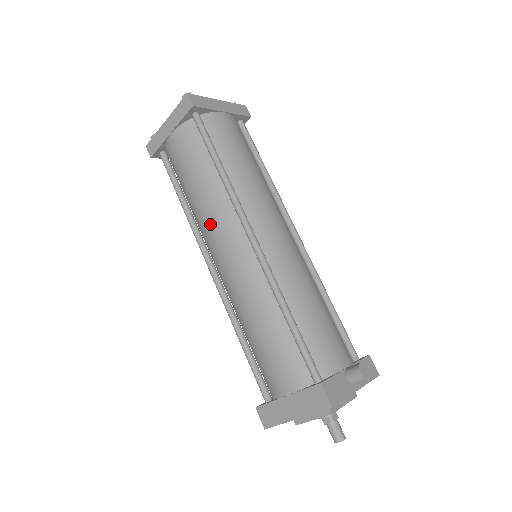
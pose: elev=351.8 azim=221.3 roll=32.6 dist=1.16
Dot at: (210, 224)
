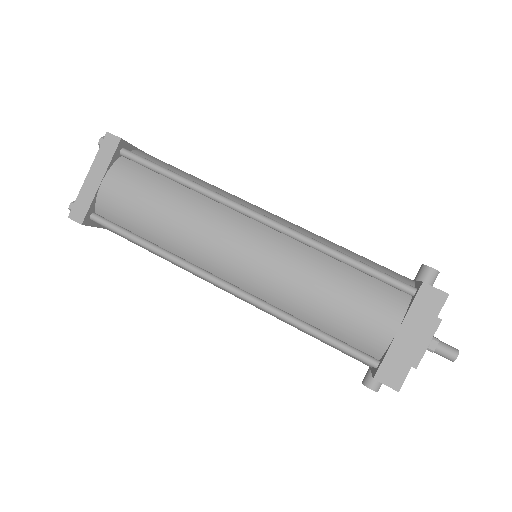
Dot at: (204, 234)
